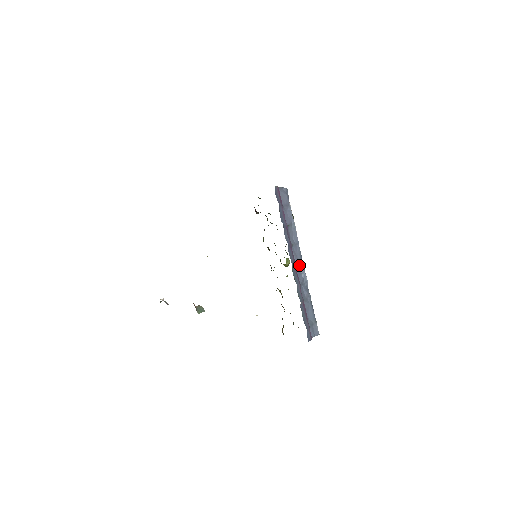
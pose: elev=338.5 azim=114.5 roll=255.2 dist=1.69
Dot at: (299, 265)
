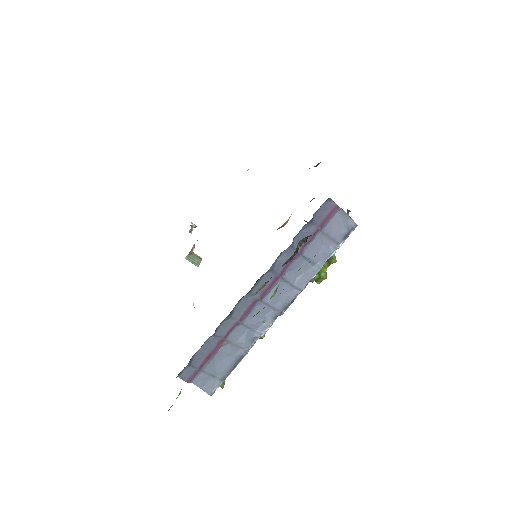
Dot at: (271, 308)
